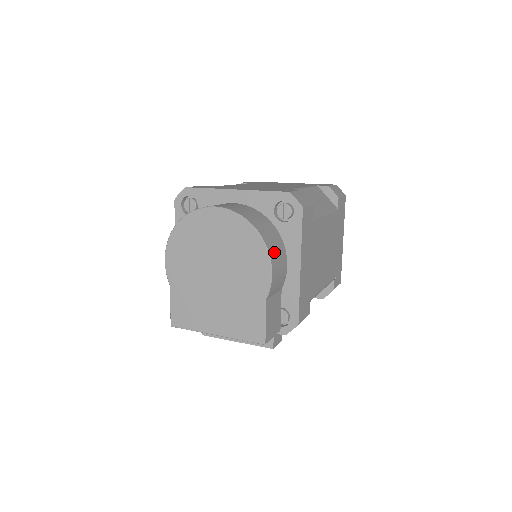
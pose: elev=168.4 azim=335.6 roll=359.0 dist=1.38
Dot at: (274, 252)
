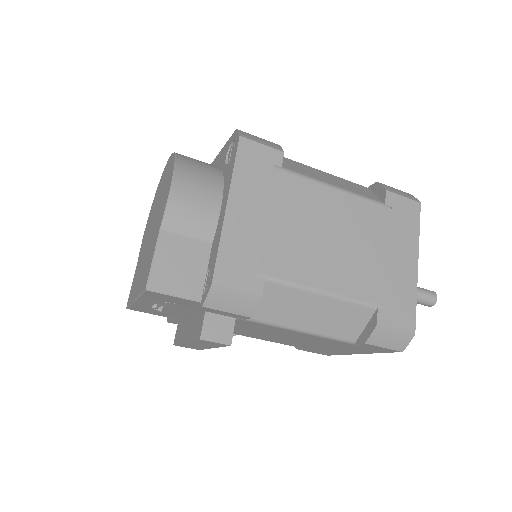
Dot at: (189, 180)
